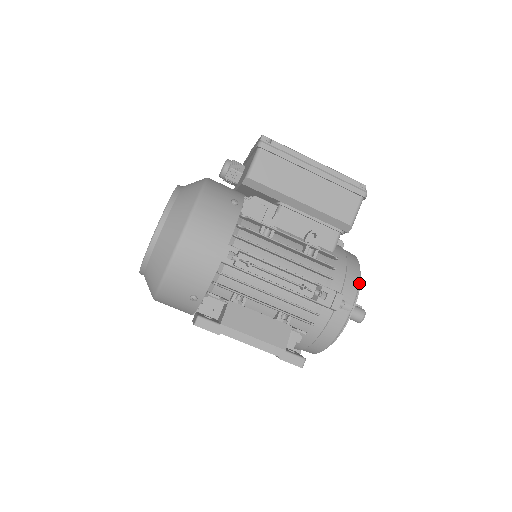
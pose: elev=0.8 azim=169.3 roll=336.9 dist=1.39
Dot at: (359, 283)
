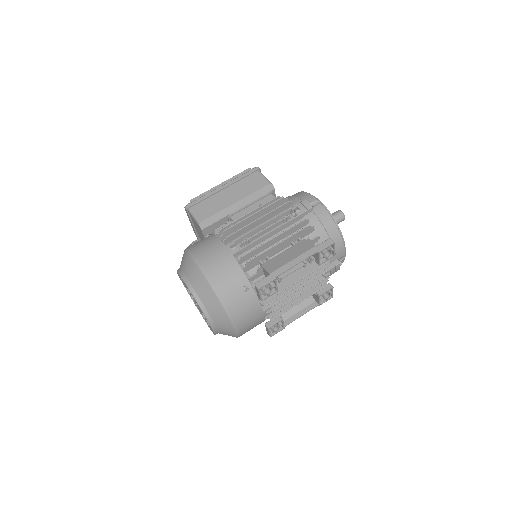
Dot at: (307, 193)
